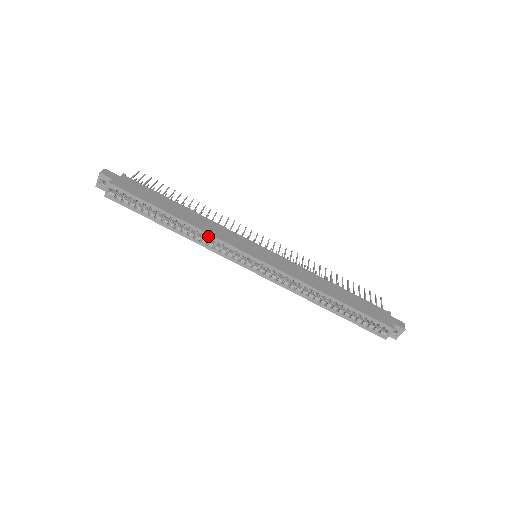
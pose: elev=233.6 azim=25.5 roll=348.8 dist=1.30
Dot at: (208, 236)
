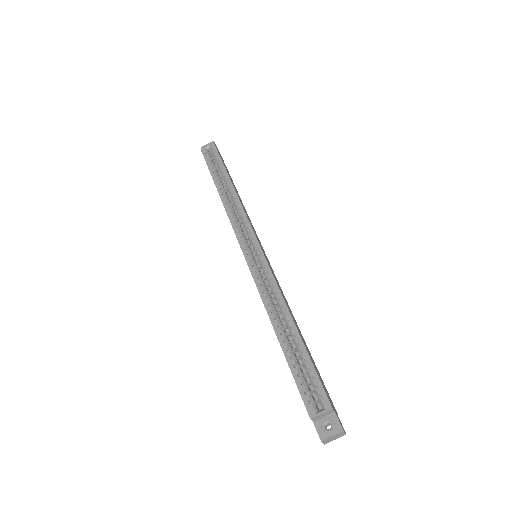
Dot at: (239, 205)
